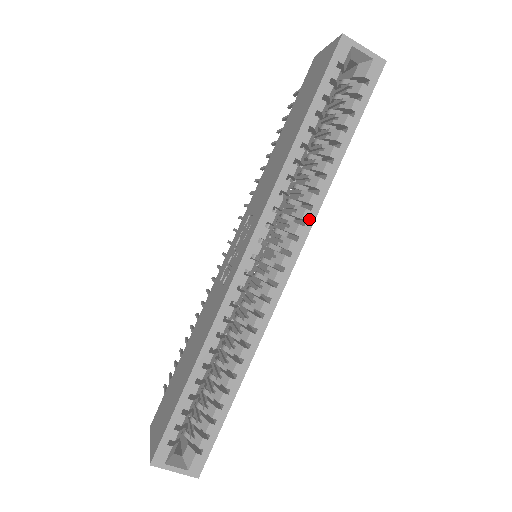
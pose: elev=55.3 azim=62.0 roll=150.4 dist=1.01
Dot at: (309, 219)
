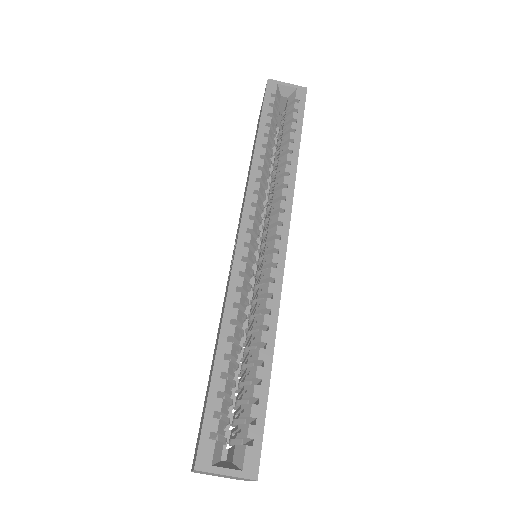
Dot at: (288, 195)
